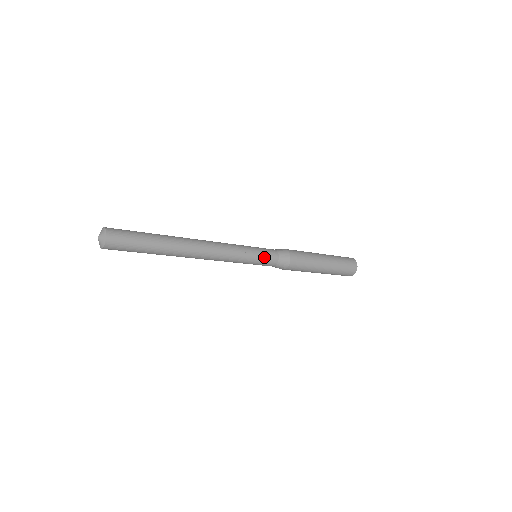
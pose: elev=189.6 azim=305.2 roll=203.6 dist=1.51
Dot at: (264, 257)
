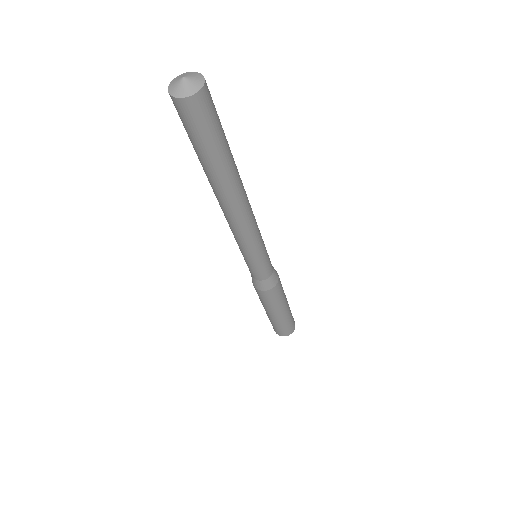
Dot at: (268, 255)
